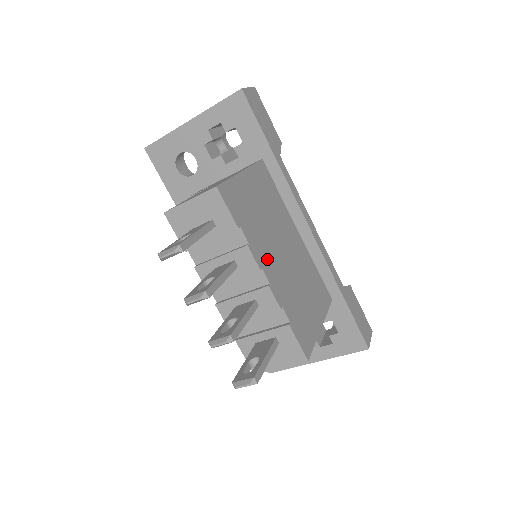
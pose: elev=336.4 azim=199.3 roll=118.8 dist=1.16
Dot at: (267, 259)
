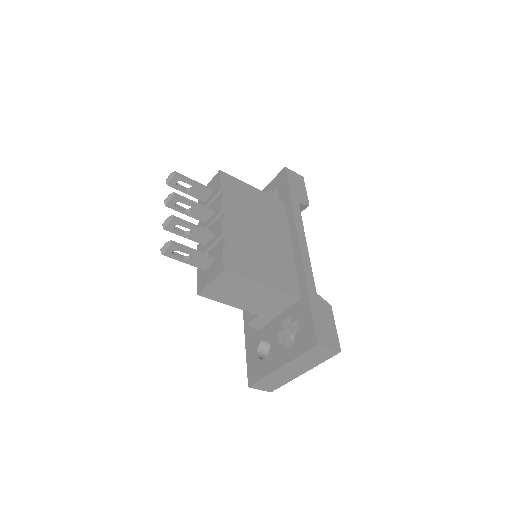
Dot at: (235, 216)
